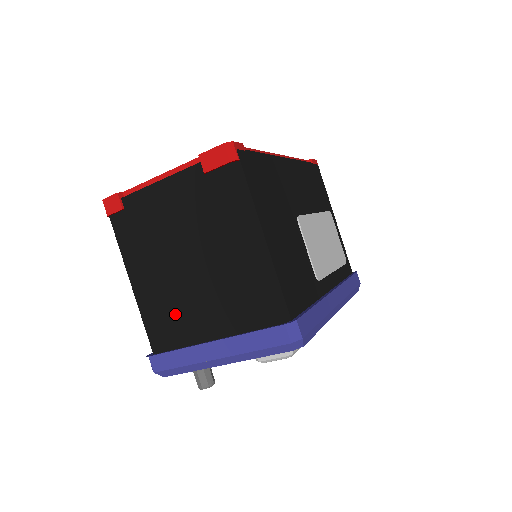
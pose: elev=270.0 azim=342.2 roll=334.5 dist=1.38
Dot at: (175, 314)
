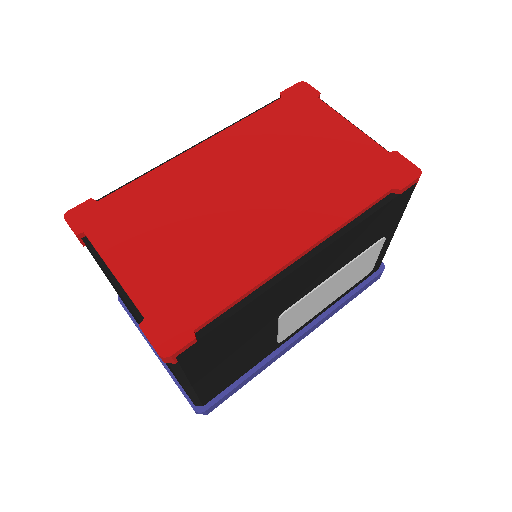
Dot at: occluded
